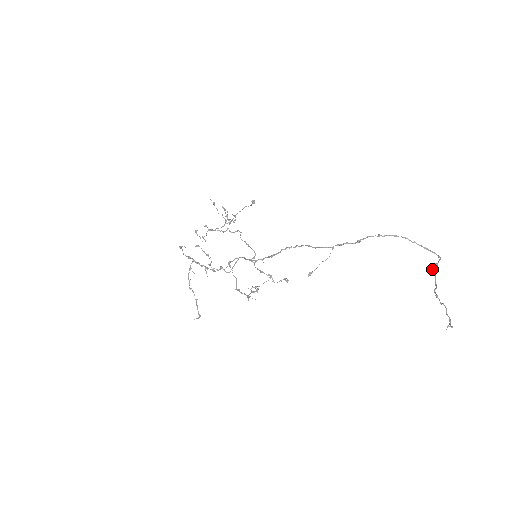
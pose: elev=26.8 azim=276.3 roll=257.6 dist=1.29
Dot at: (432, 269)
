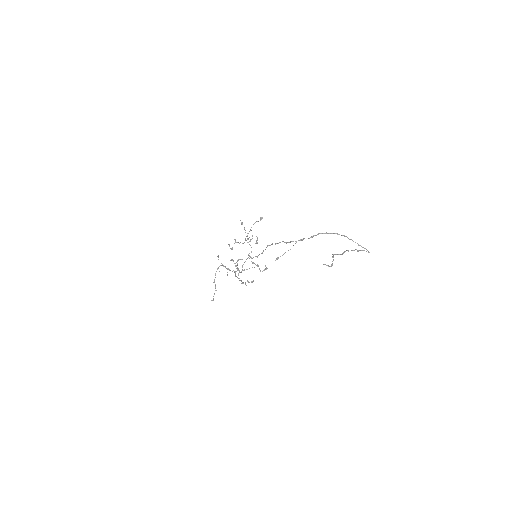
Dot at: occluded
